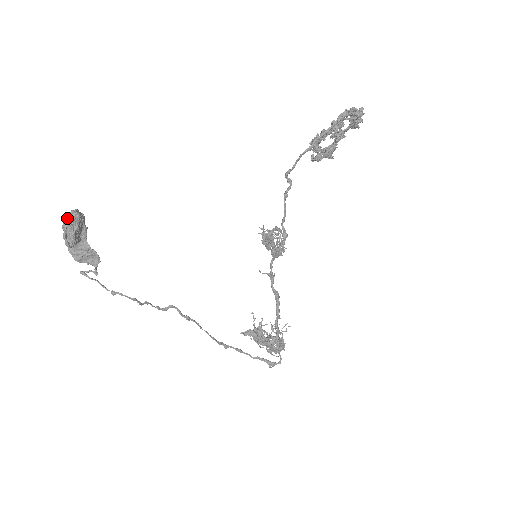
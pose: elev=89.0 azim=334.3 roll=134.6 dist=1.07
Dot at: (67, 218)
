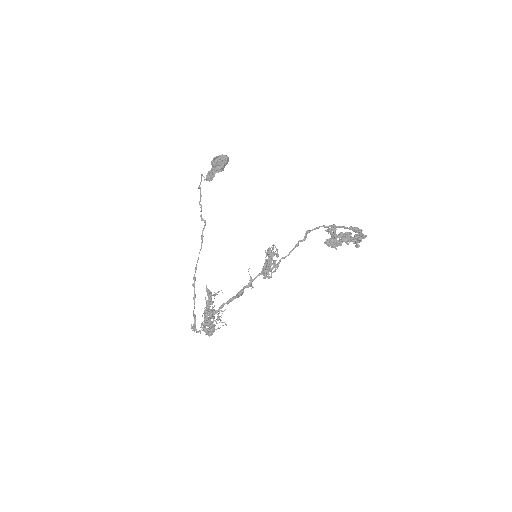
Dot at: occluded
